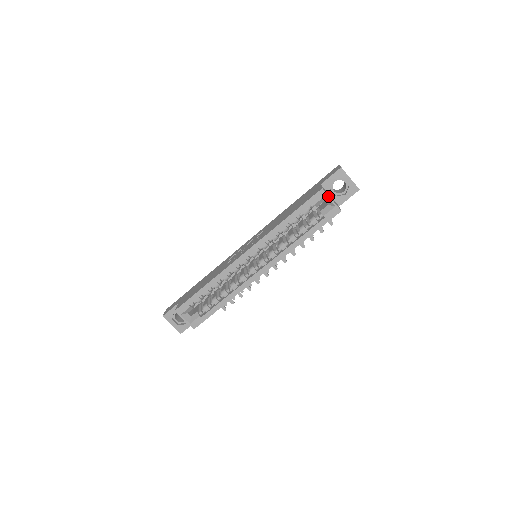
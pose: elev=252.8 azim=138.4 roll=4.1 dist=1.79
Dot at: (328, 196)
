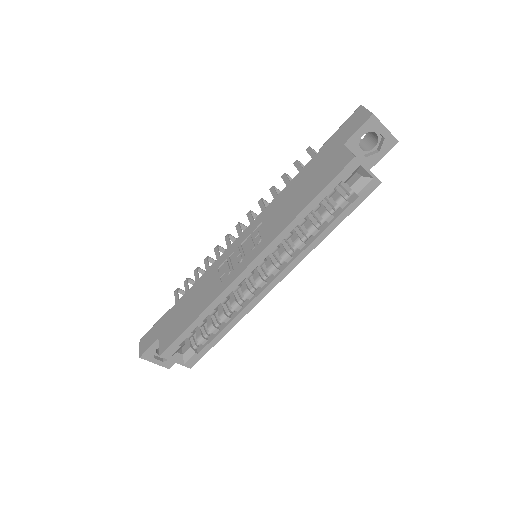
Dot at: (363, 166)
